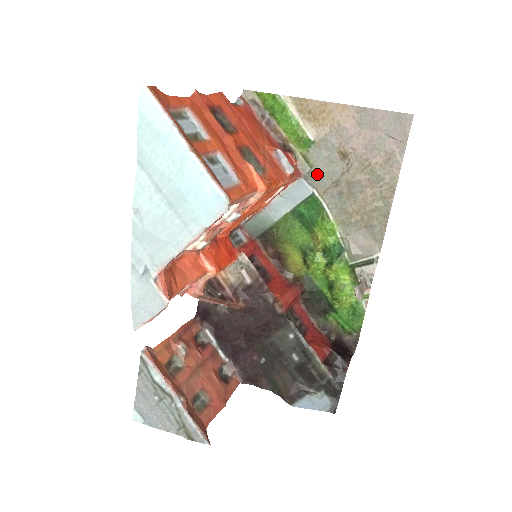
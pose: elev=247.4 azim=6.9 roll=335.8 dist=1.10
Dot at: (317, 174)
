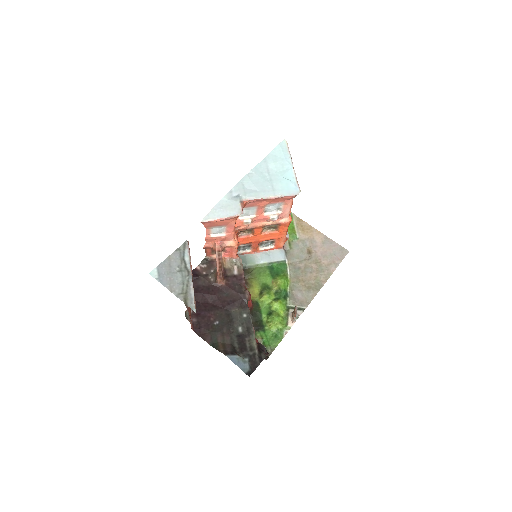
Dot at: (292, 253)
